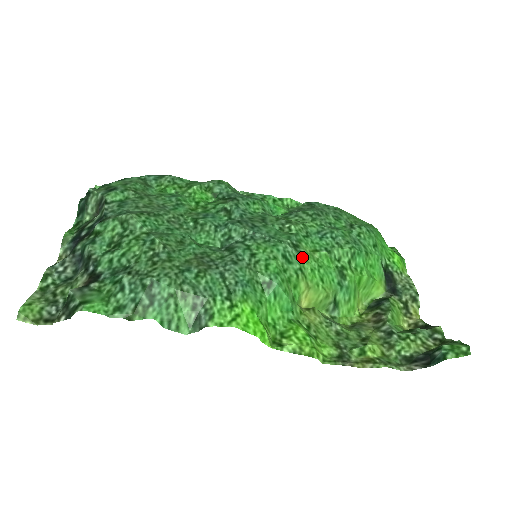
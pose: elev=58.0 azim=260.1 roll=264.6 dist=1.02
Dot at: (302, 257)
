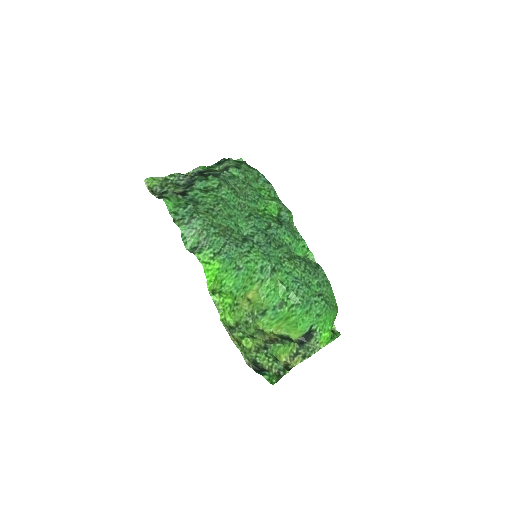
Dot at: (270, 277)
